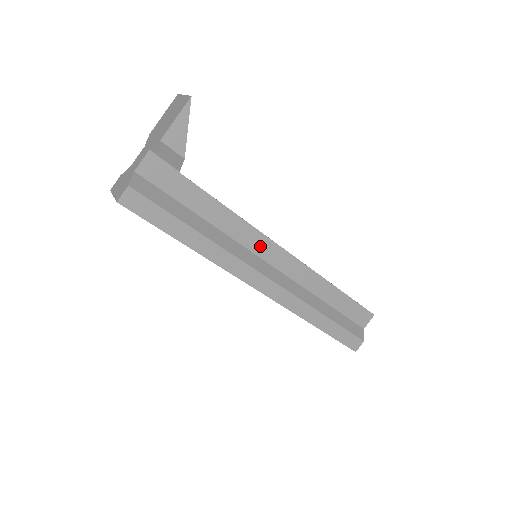
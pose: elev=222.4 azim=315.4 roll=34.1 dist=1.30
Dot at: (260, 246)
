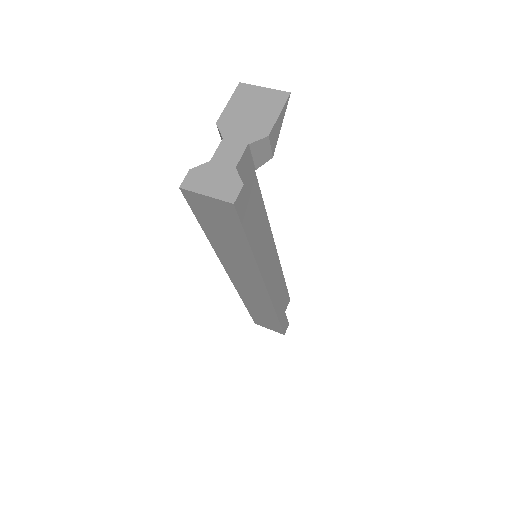
Dot at: (268, 246)
